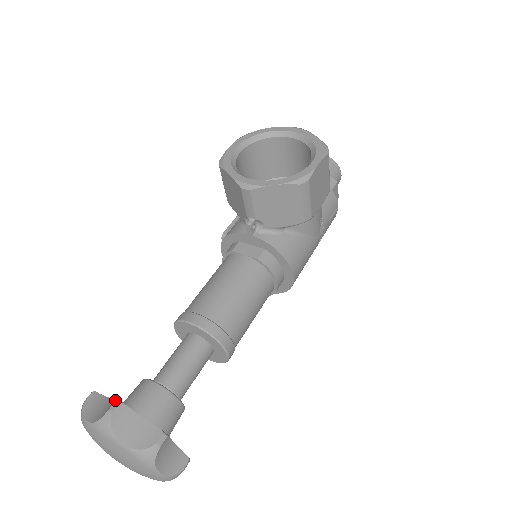
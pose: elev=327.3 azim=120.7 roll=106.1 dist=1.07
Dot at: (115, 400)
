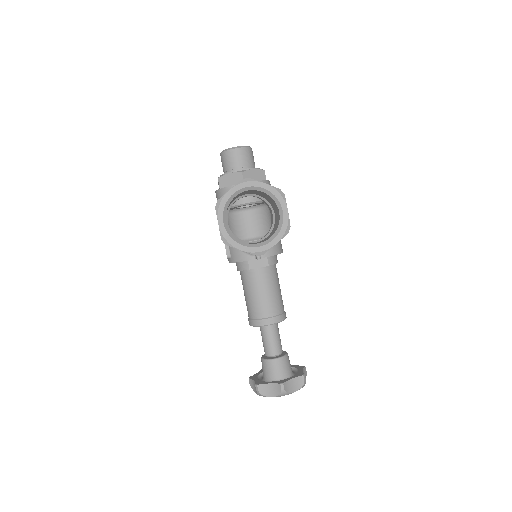
Dot at: (280, 385)
